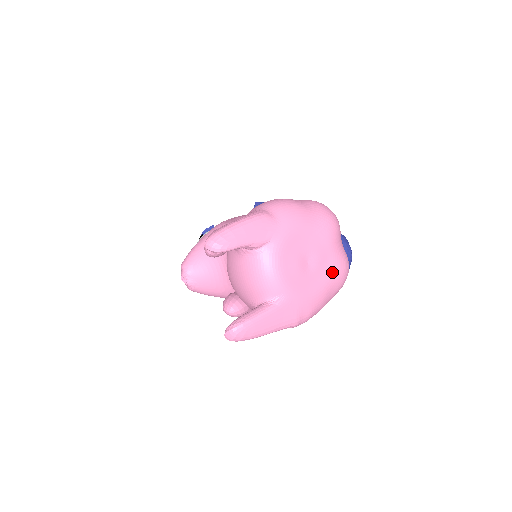
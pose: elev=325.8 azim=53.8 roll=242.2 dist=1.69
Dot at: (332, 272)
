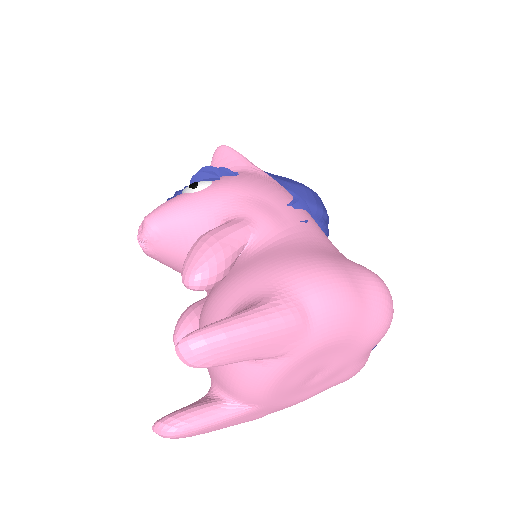
Dot at: (338, 380)
